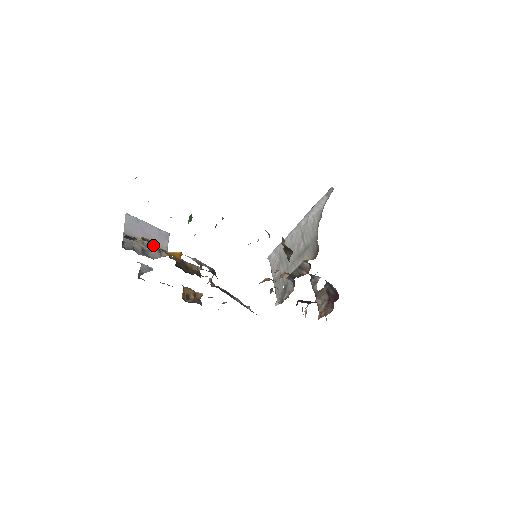
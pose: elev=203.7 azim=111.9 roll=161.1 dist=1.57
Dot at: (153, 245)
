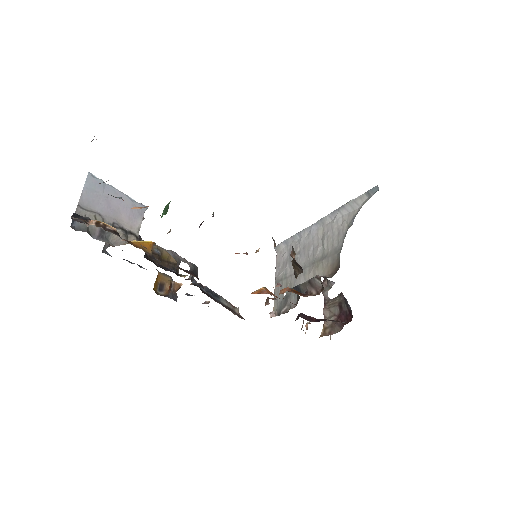
Dot at: (118, 224)
